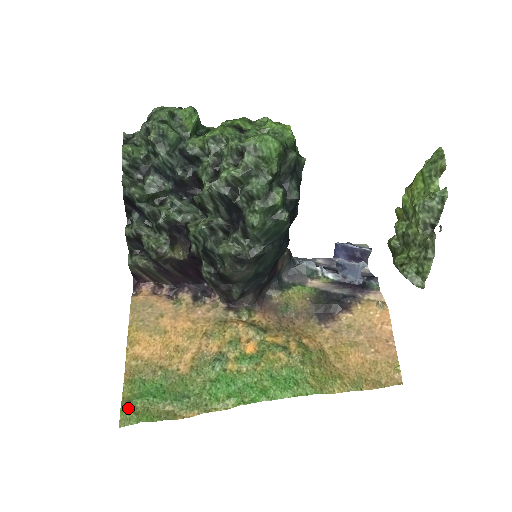
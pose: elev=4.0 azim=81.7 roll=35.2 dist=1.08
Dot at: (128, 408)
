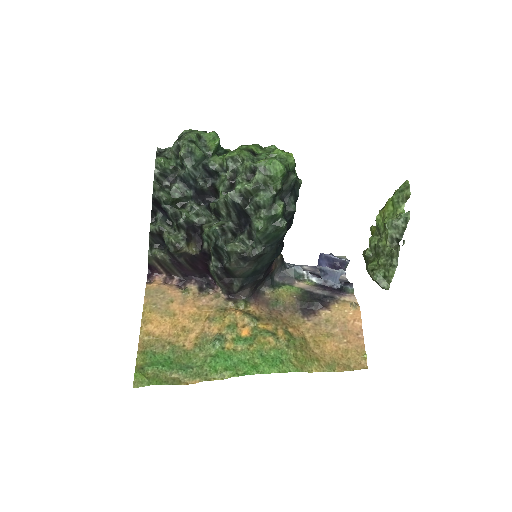
Dot at: (141, 373)
